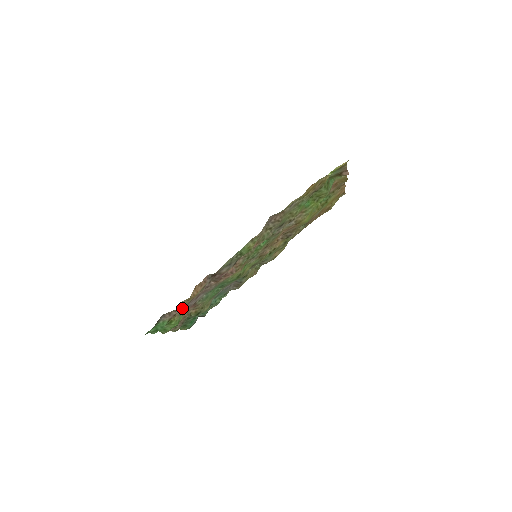
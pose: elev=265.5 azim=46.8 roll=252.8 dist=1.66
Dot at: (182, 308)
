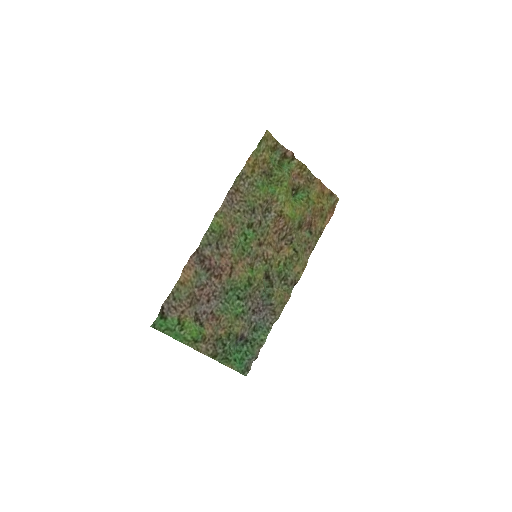
Dot at: (192, 309)
